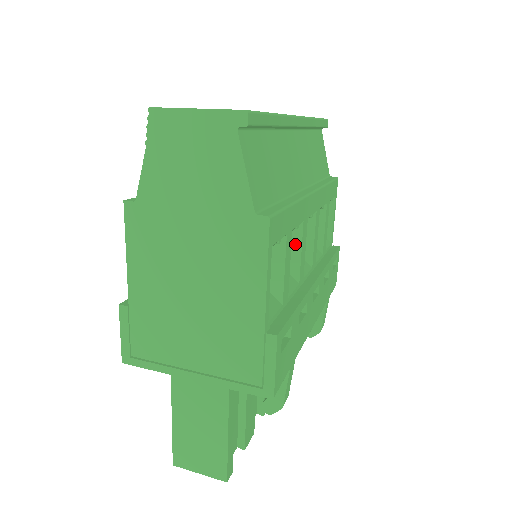
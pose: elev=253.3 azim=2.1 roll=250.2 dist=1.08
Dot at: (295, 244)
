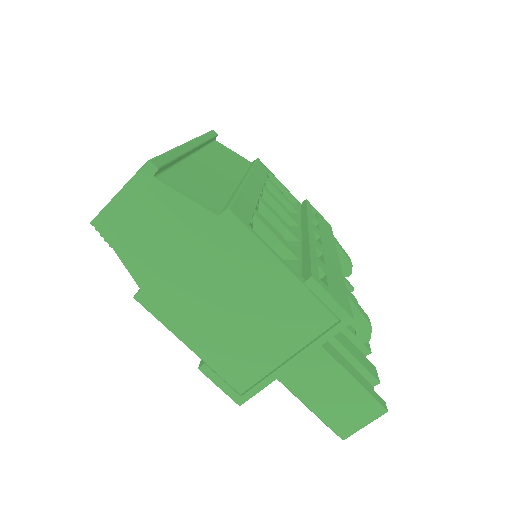
Dot at: (269, 218)
